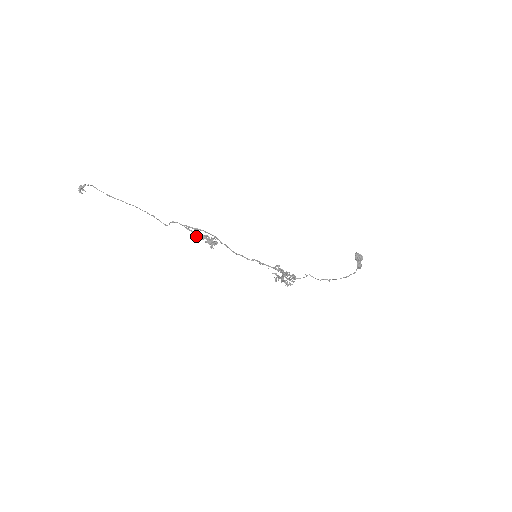
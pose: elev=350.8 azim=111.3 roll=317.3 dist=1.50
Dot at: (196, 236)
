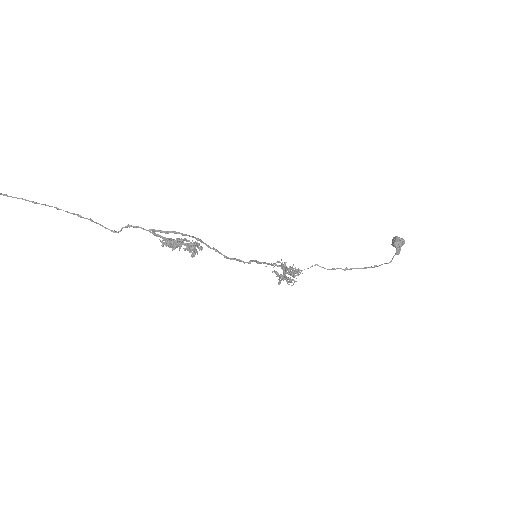
Dot at: (169, 243)
